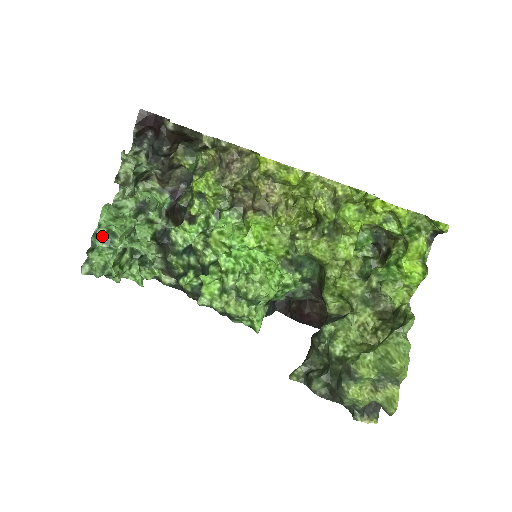
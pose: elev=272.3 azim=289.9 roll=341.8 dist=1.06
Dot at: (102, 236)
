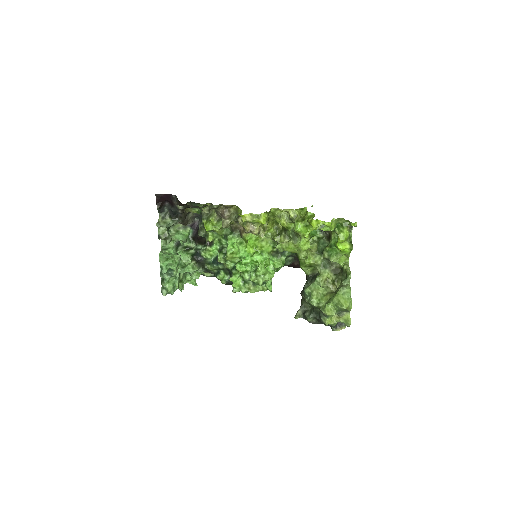
Dot at: (165, 273)
